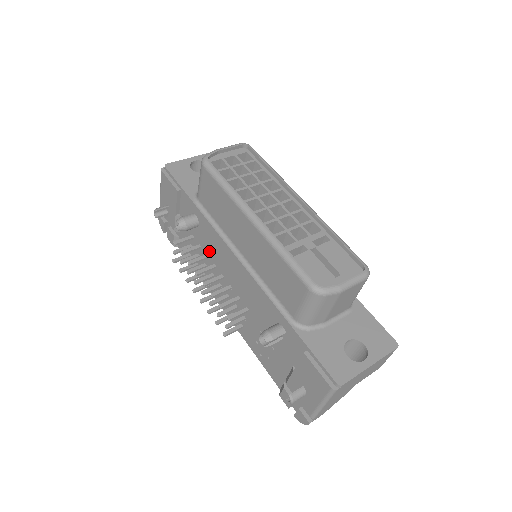
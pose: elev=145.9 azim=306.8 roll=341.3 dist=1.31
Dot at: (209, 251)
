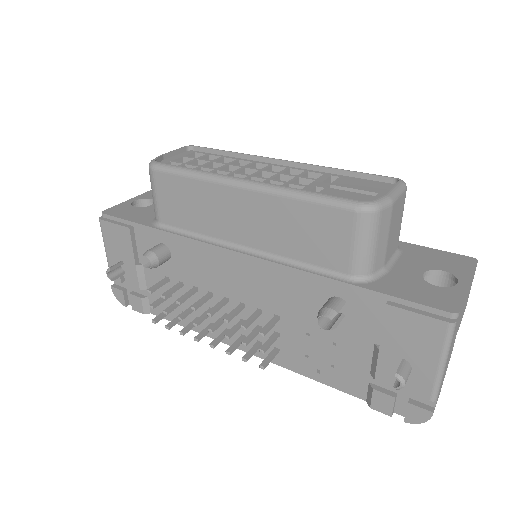
Dot at: (196, 279)
